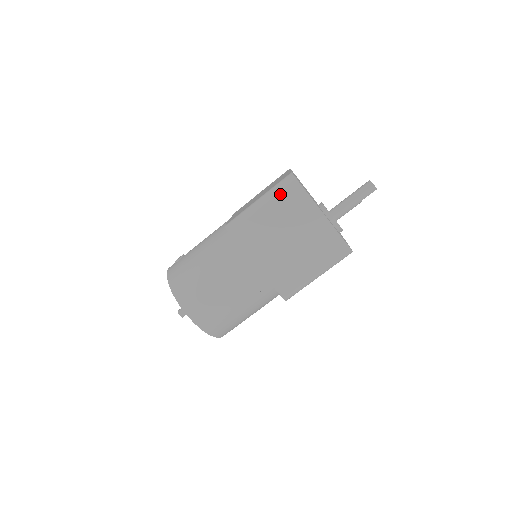
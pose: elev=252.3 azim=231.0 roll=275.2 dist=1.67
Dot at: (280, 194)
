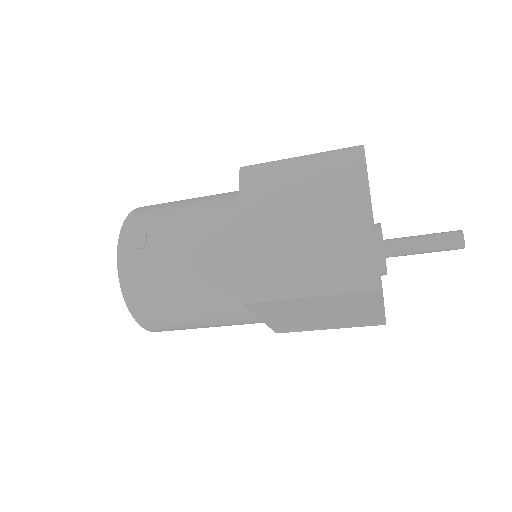
Dot at: (346, 295)
